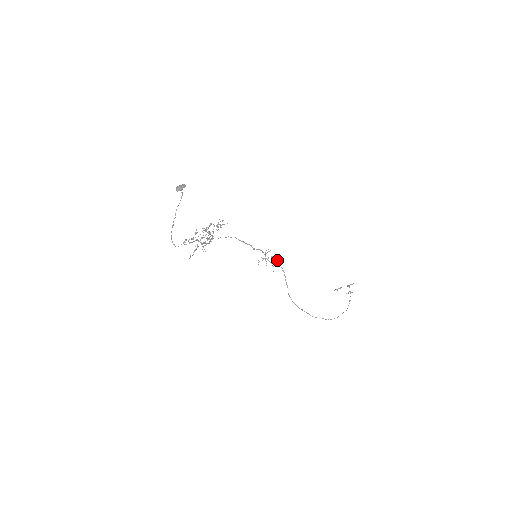
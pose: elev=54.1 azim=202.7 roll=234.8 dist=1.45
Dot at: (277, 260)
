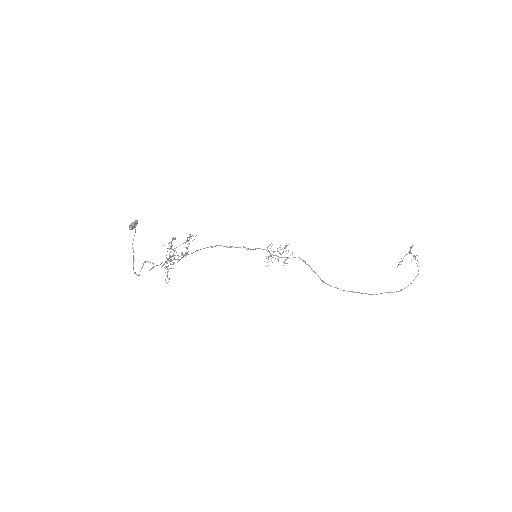
Dot at: occluded
